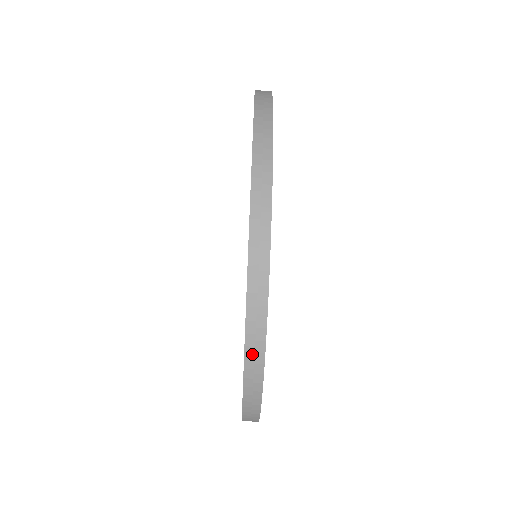
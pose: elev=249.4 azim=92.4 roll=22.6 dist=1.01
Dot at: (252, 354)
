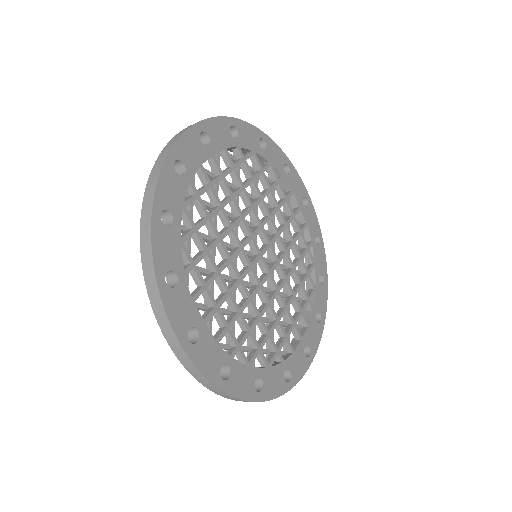
Dot at: occluded
